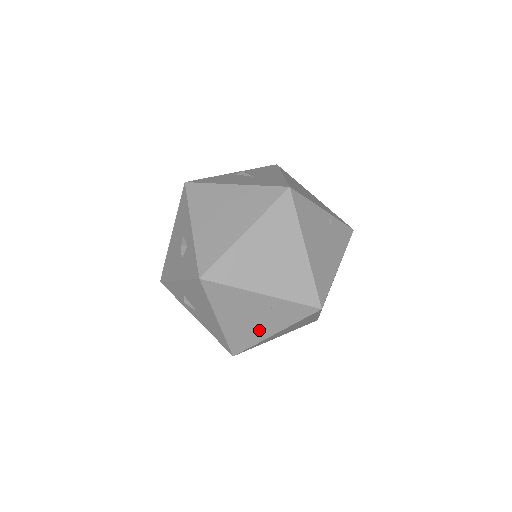
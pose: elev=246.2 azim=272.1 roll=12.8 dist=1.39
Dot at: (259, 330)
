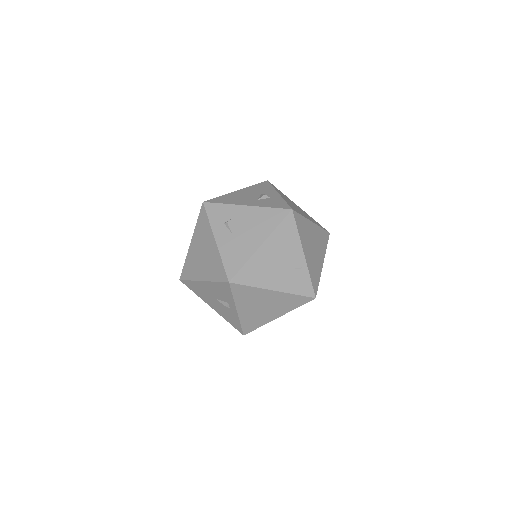
Dot at: (271, 278)
